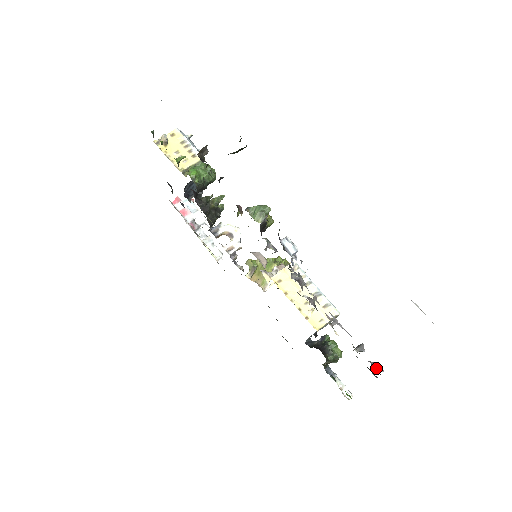
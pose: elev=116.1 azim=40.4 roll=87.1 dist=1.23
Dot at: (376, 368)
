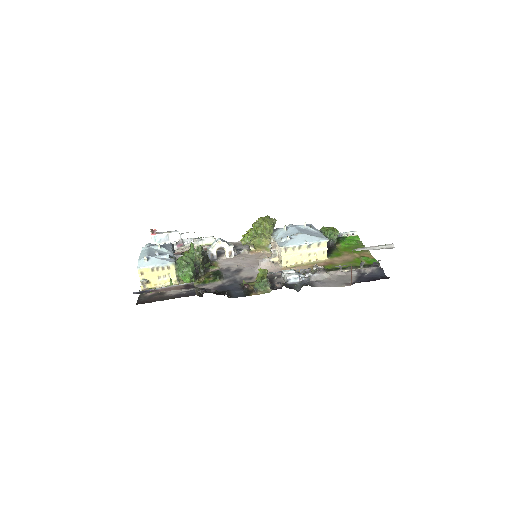
Dot at: (379, 270)
